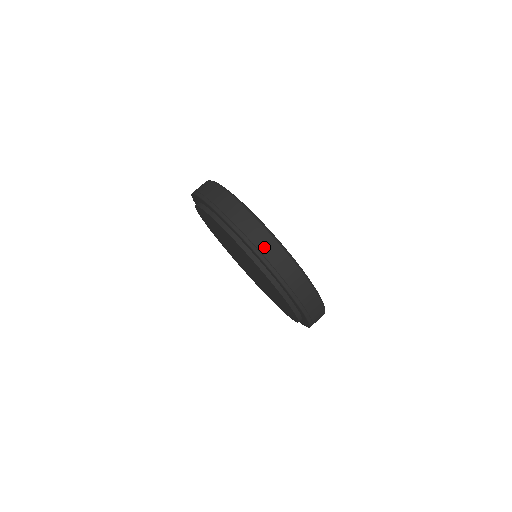
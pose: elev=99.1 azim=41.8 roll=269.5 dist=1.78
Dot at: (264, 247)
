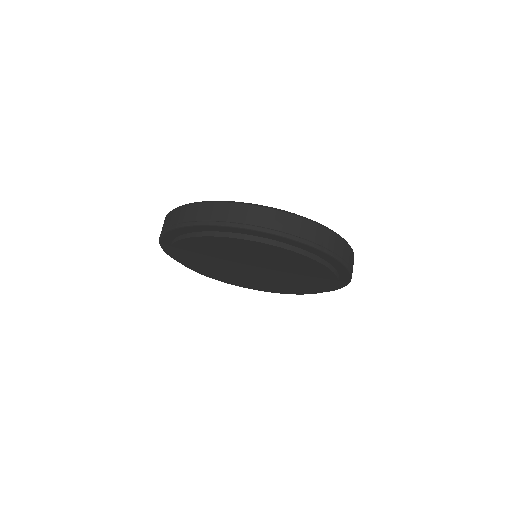
Dot at: (249, 218)
